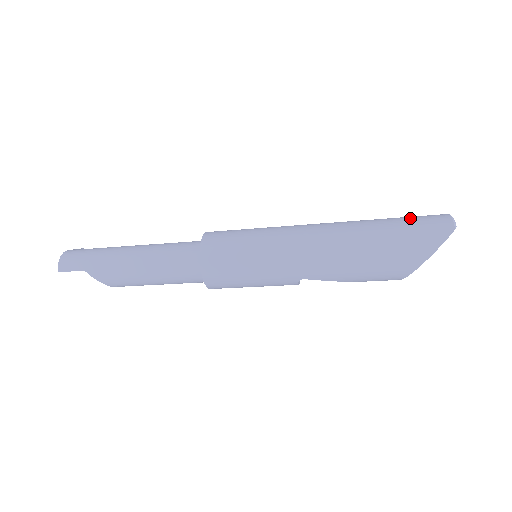
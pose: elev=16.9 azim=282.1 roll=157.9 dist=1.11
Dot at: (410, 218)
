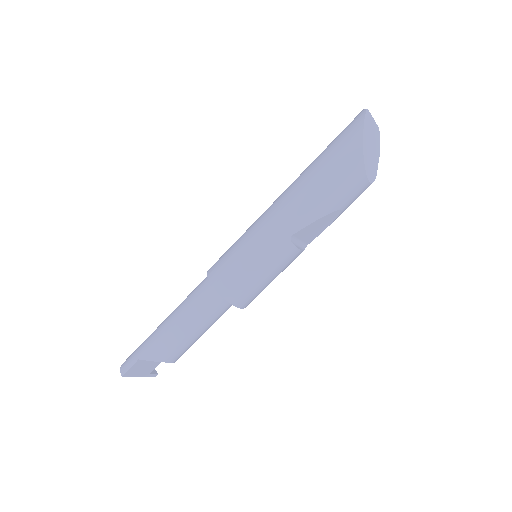
Dot at: occluded
